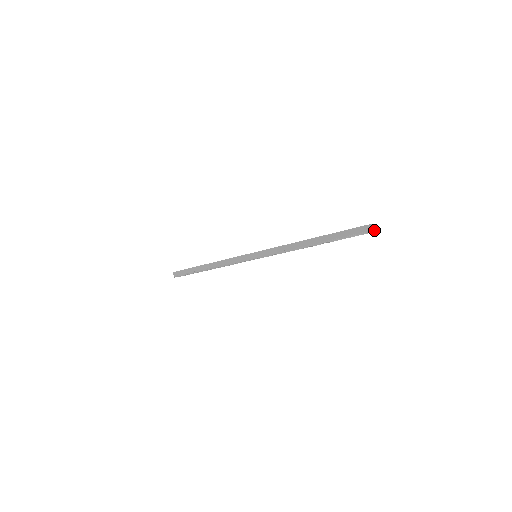
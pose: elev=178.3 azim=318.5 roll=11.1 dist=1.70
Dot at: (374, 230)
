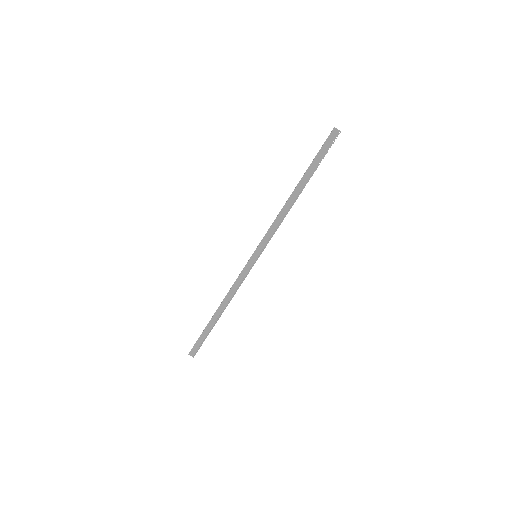
Dot at: (339, 131)
